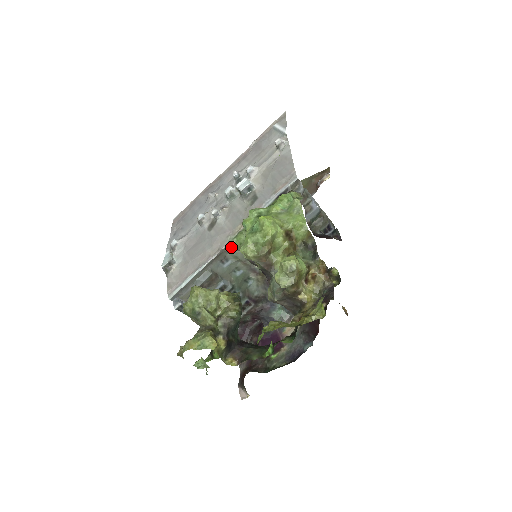
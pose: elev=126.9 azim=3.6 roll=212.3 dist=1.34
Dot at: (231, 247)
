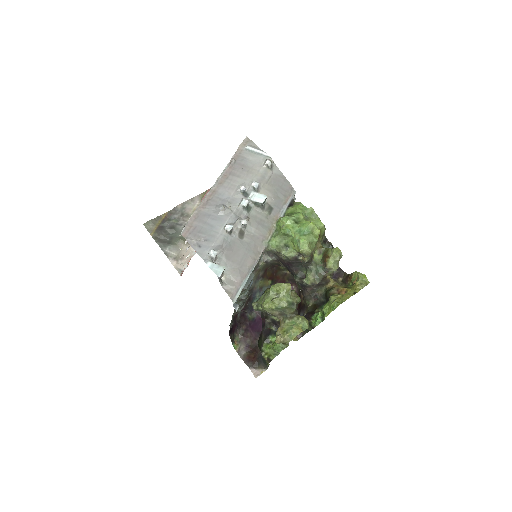
Dot at: (267, 250)
